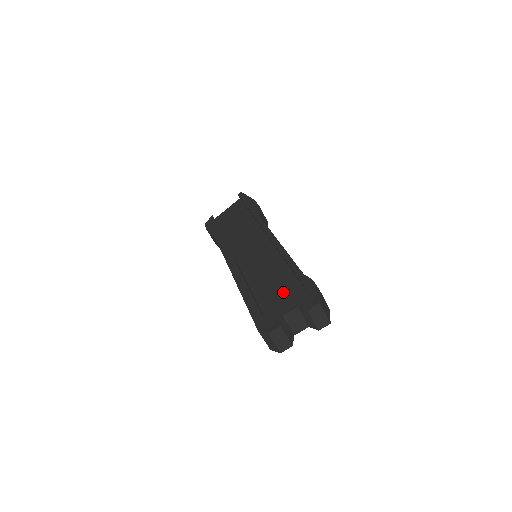
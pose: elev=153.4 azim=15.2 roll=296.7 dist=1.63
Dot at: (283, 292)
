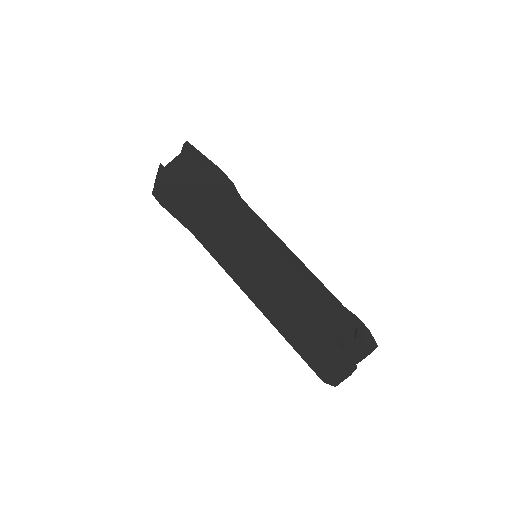
Dot at: (331, 323)
